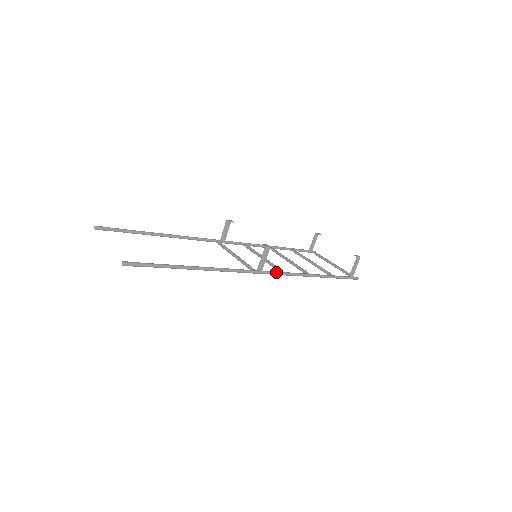
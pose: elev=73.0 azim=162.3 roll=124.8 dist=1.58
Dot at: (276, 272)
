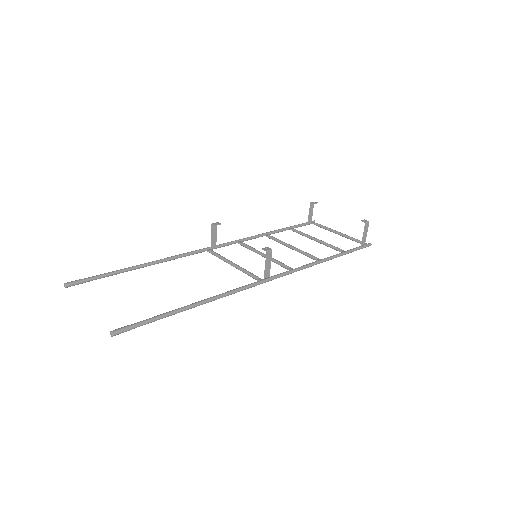
Dot at: (285, 273)
